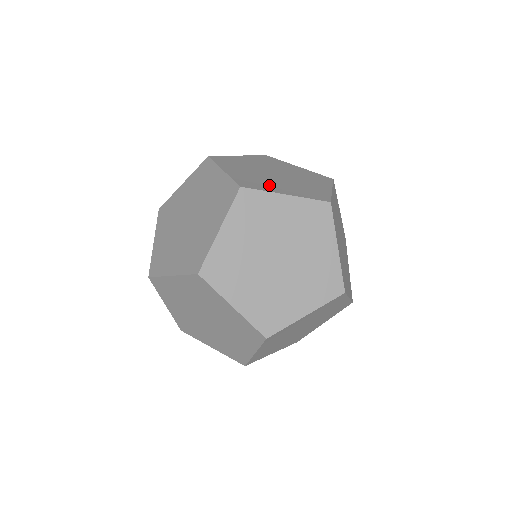
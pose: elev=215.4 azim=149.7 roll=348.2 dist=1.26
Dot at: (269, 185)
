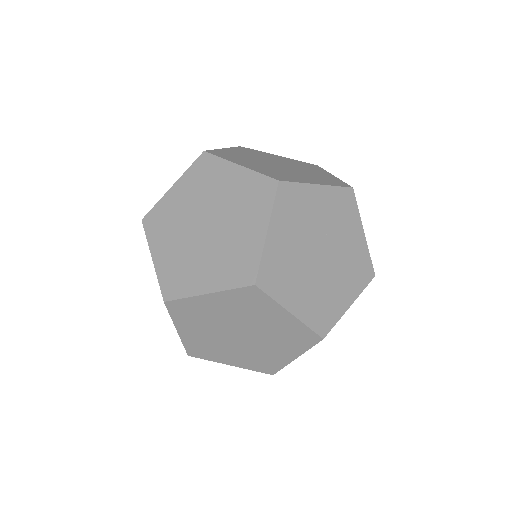
Dot at: (293, 176)
